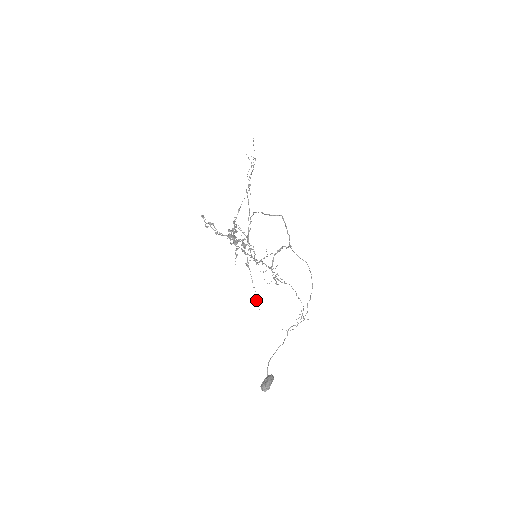
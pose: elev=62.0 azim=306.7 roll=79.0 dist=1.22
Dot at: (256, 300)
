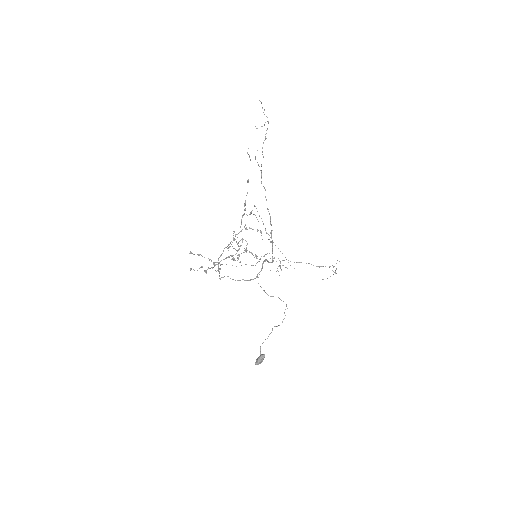
Dot at: occluded
